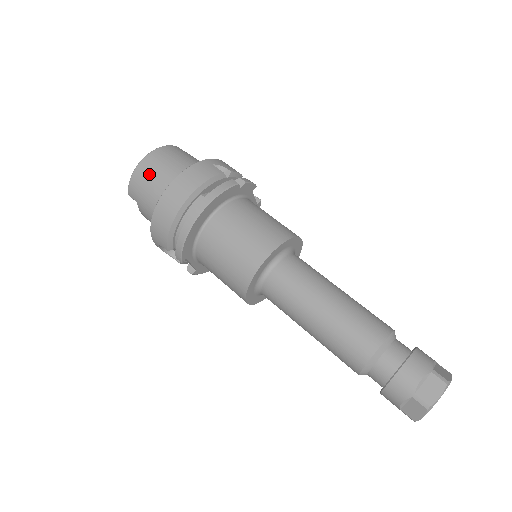
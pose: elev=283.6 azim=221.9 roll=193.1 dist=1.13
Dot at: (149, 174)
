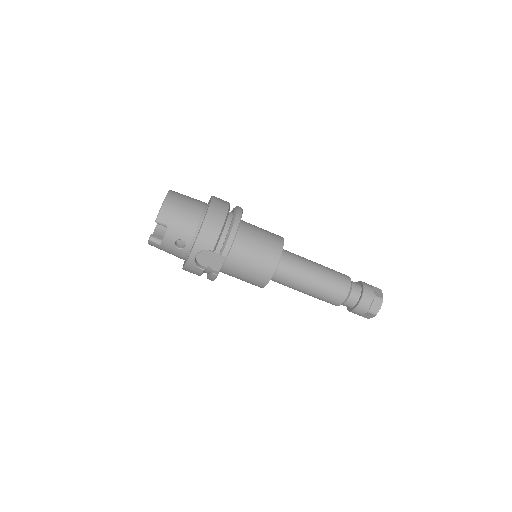
Dot at: (180, 203)
